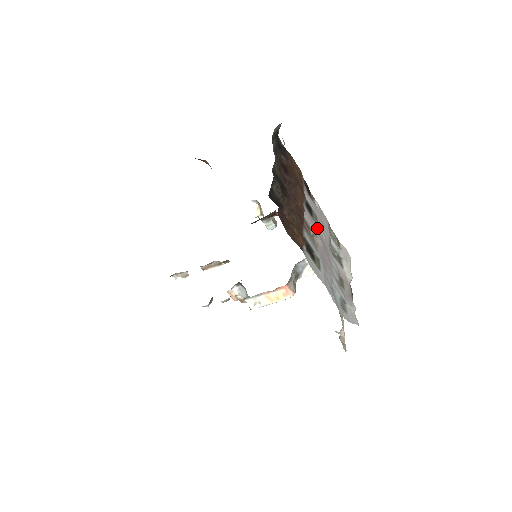
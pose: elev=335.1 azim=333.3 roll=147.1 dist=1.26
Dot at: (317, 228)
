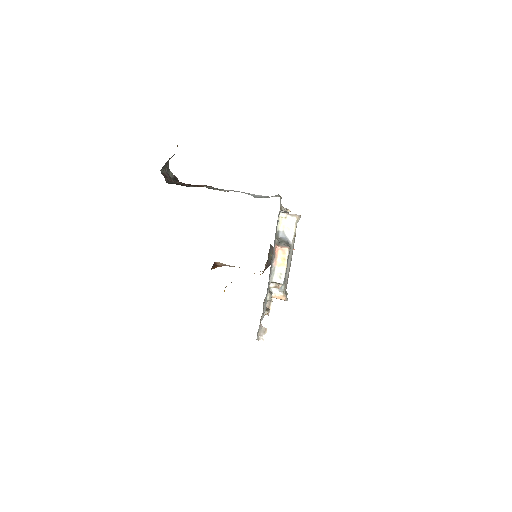
Dot at: occluded
